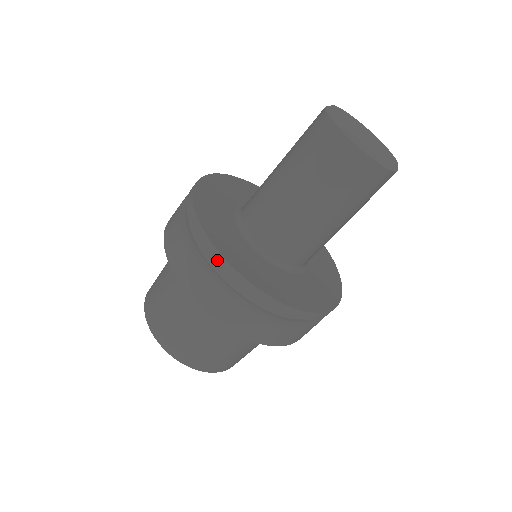
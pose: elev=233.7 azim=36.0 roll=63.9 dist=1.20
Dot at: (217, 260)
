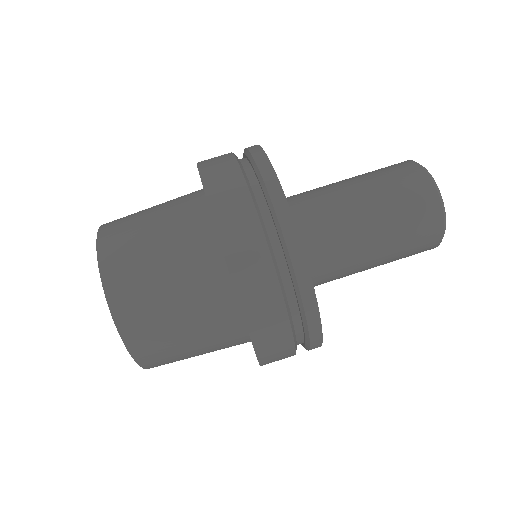
Dot at: occluded
